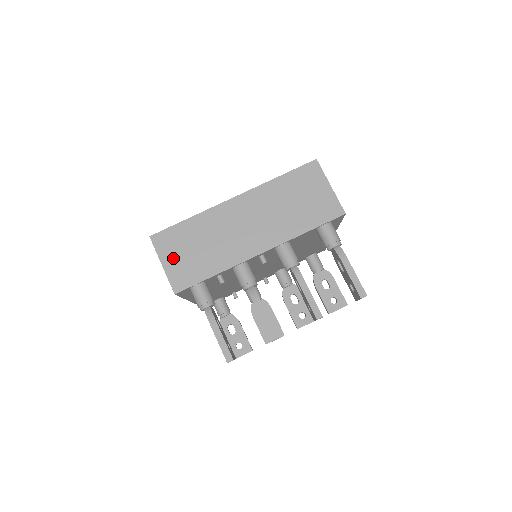
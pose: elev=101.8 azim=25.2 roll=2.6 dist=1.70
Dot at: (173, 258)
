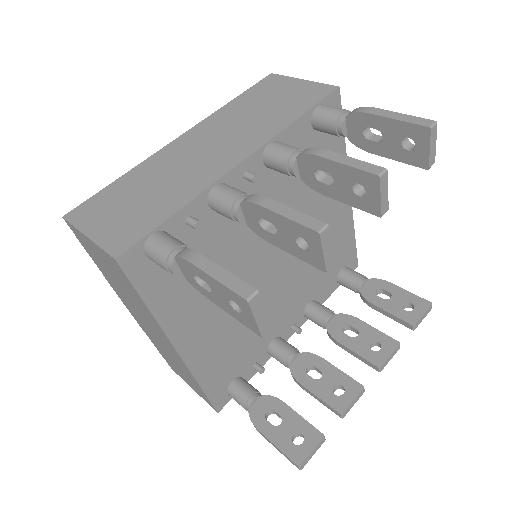
Dot at: (104, 222)
